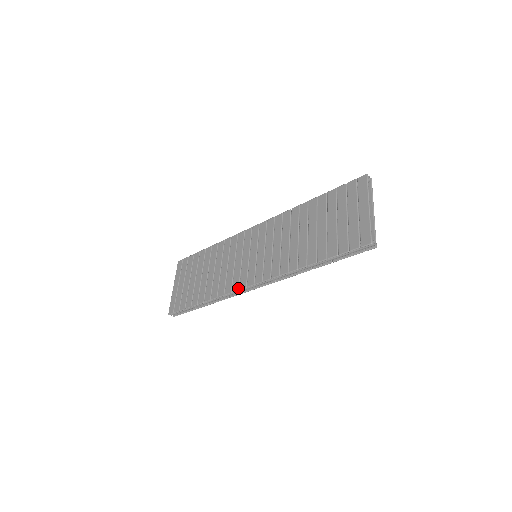
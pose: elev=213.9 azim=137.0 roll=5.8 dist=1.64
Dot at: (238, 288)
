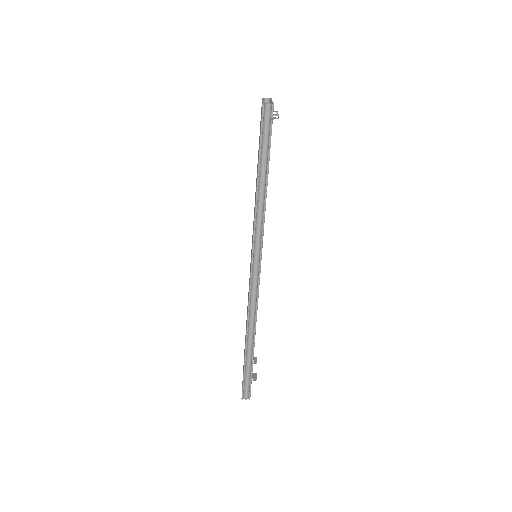
Dot at: (249, 289)
